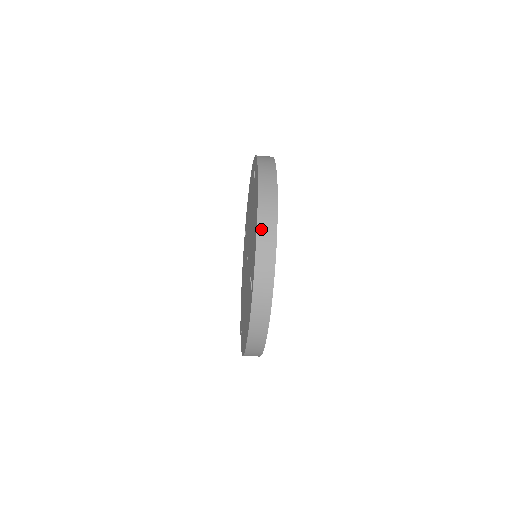
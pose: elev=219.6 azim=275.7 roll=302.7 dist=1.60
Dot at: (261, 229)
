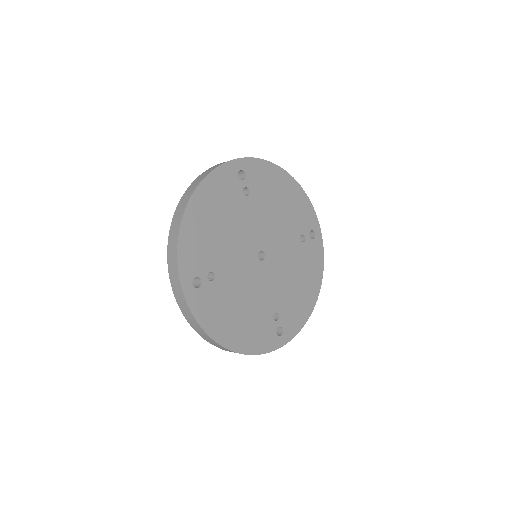
Dot at: occluded
